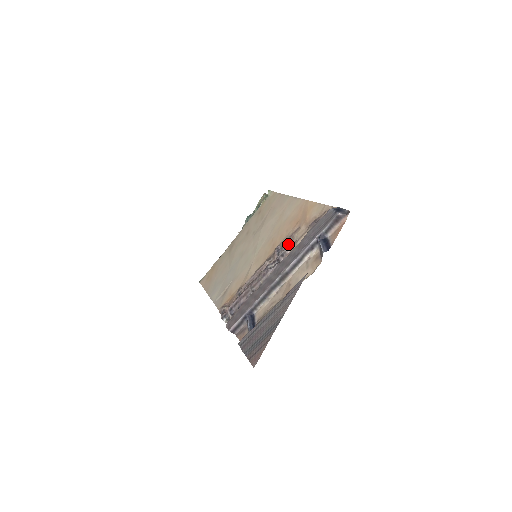
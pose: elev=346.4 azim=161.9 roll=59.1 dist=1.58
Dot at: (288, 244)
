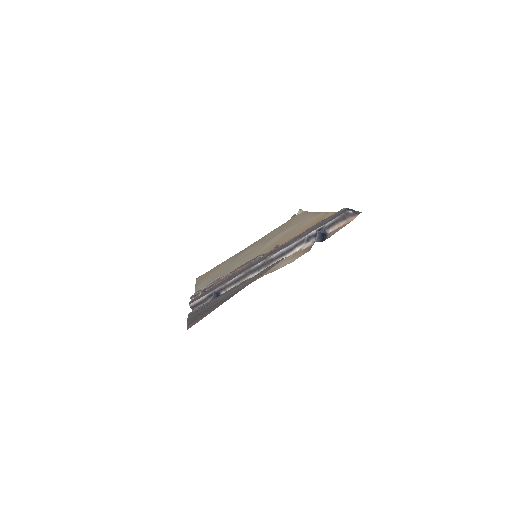
Dot at: occluded
